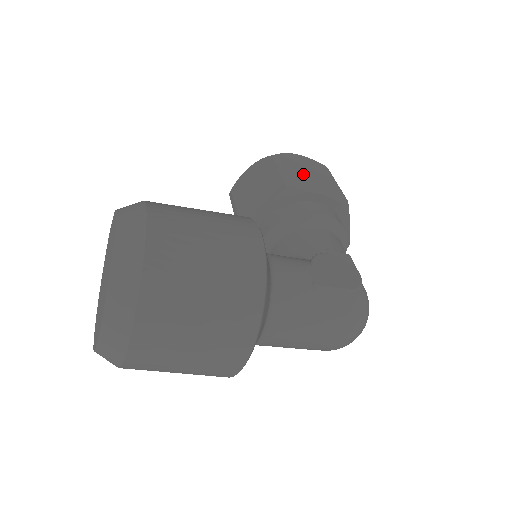
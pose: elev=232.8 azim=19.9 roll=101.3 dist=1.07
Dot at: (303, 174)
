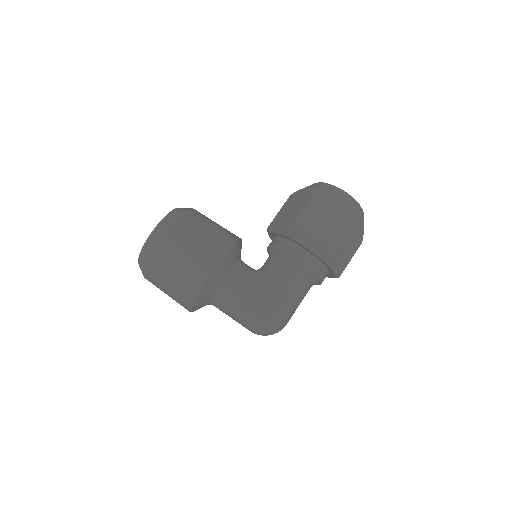
Dot at: (315, 224)
